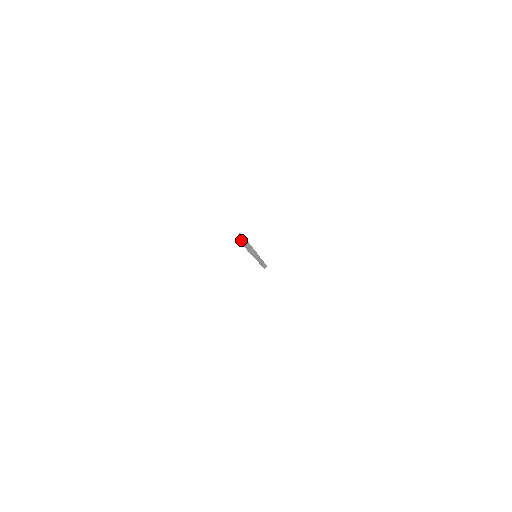
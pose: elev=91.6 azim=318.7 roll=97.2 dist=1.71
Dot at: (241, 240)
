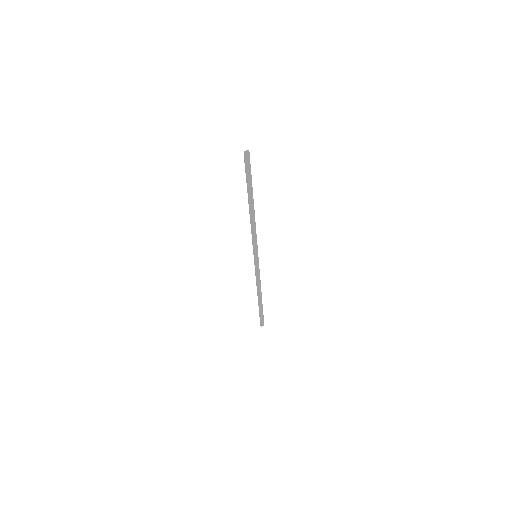
Dot at: (247, 166)
